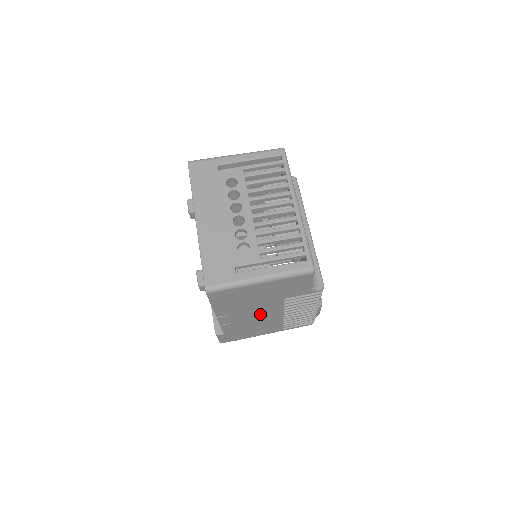
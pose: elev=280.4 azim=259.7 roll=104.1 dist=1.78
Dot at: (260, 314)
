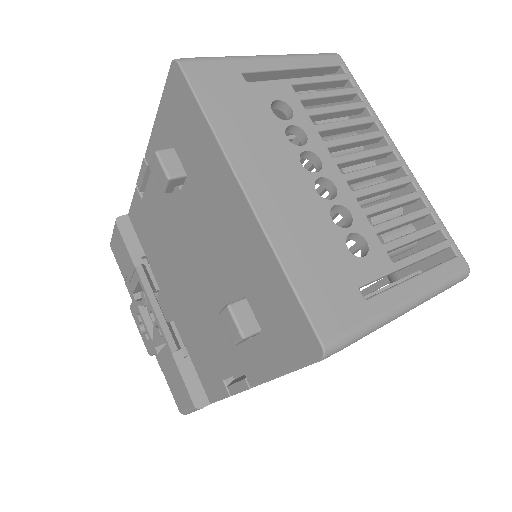
Dot at: occluded
